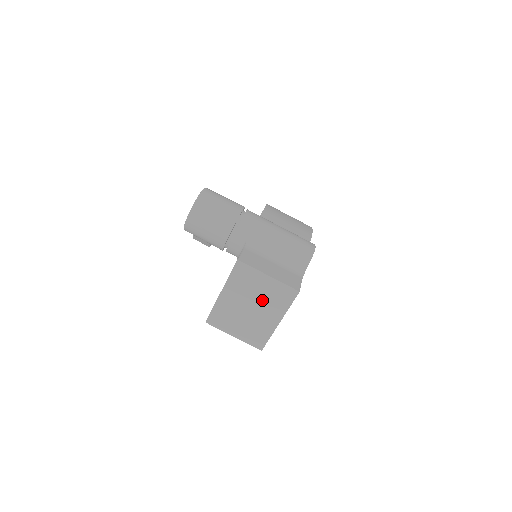
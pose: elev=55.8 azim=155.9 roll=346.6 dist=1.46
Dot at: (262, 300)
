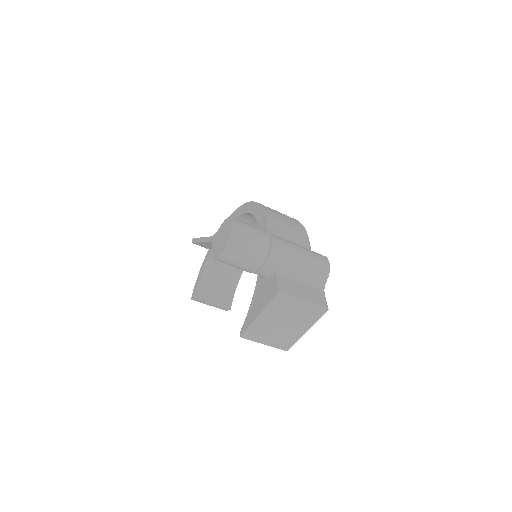
Dot at: (295, 317)
